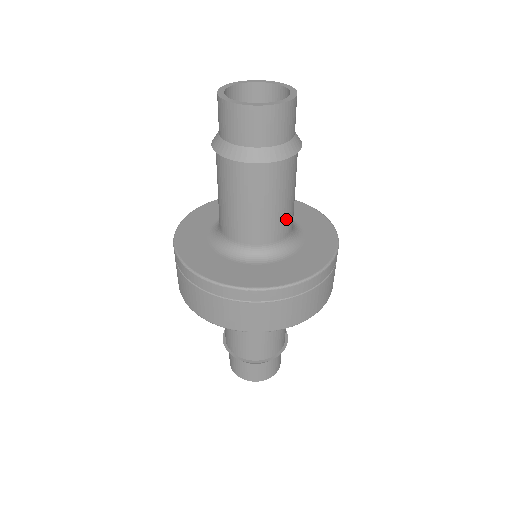
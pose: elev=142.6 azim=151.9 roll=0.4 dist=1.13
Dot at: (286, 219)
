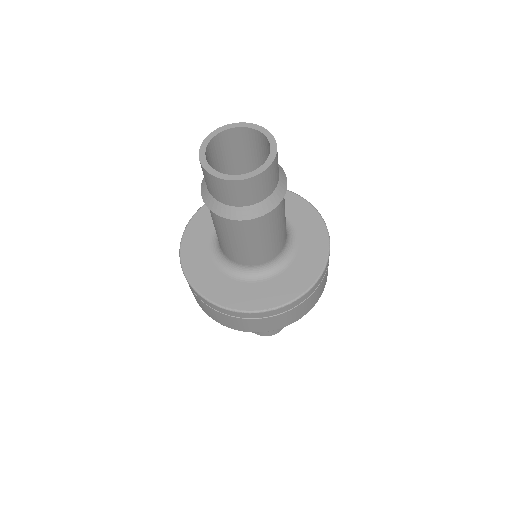
Dot at: (256, 254)
